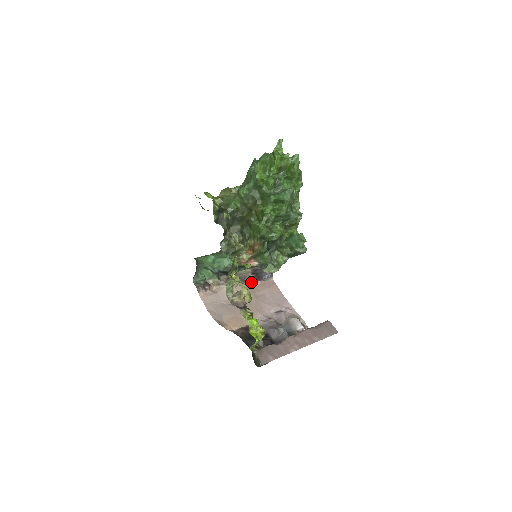
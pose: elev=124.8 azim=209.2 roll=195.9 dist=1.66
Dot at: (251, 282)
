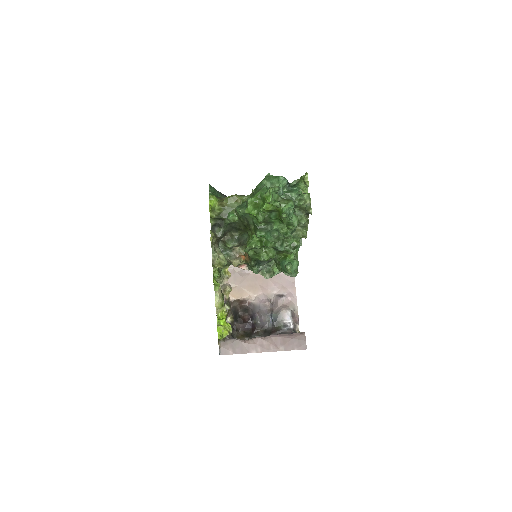
Dot at: occluded
